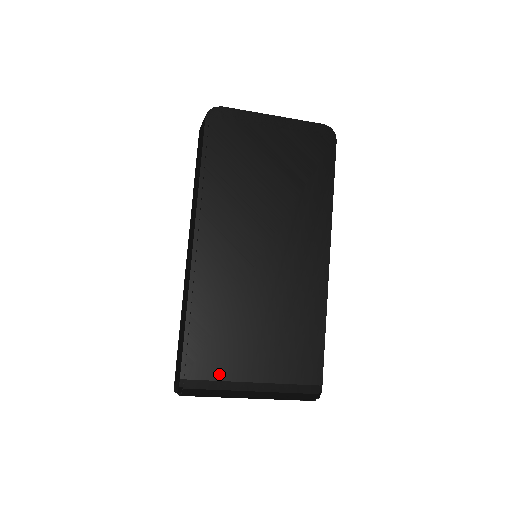
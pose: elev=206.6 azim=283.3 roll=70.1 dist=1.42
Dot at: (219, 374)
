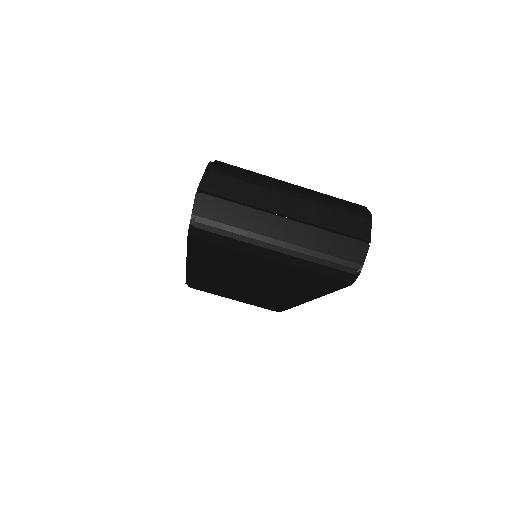
Dot at: occluded
